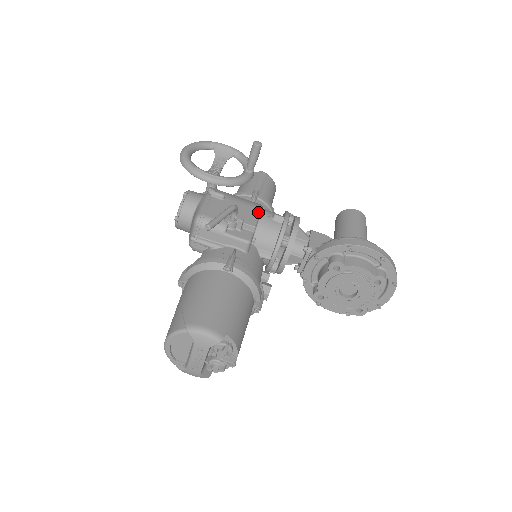
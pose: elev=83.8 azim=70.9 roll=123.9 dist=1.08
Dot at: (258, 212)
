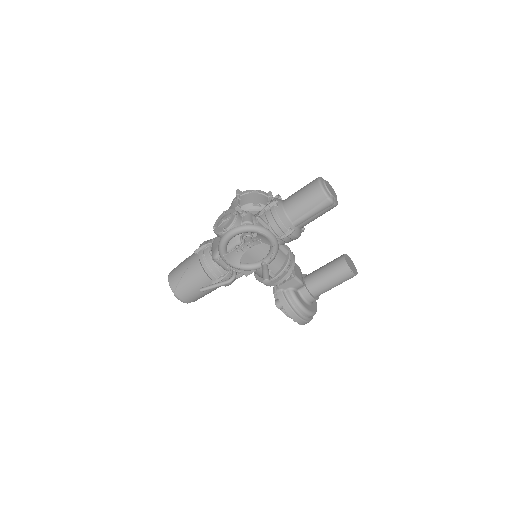
Dot at: occluded
